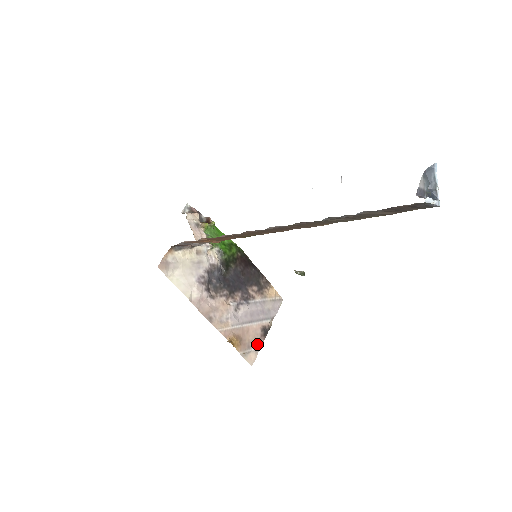
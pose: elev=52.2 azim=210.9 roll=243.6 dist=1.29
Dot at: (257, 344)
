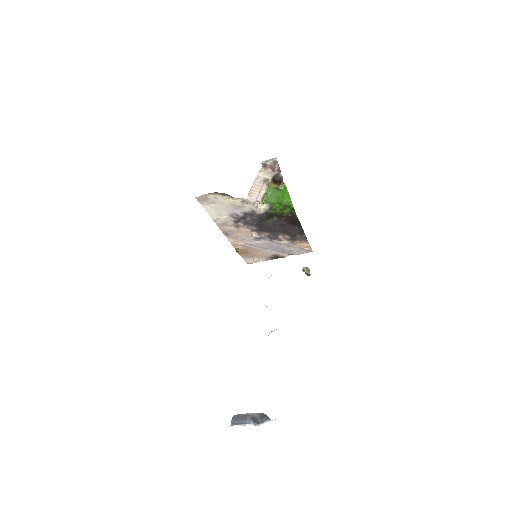
Dot at: (262, 259)
